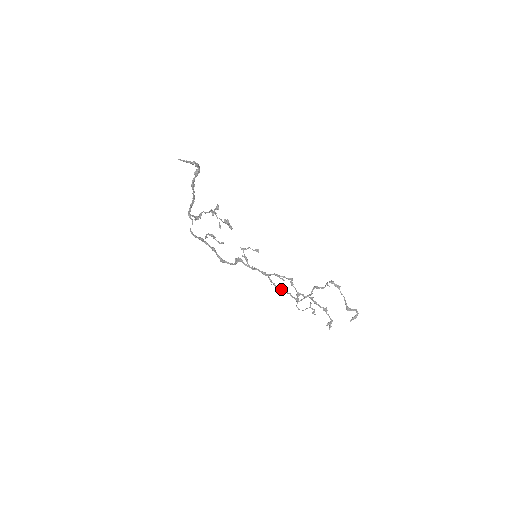
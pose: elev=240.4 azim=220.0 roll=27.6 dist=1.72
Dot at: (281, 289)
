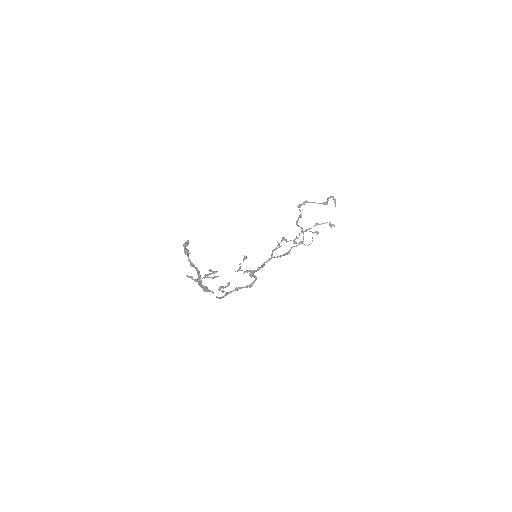
Dot at: (285, 253)
